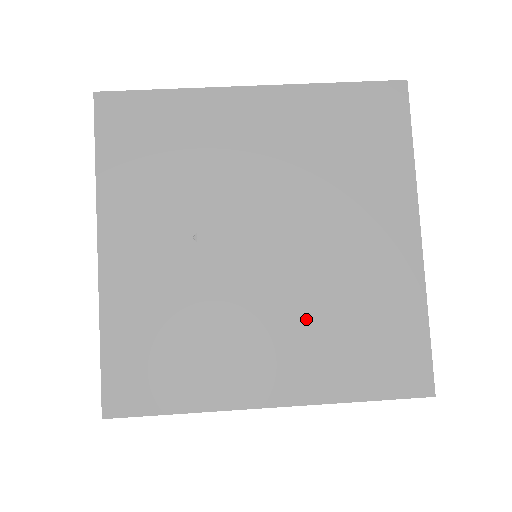
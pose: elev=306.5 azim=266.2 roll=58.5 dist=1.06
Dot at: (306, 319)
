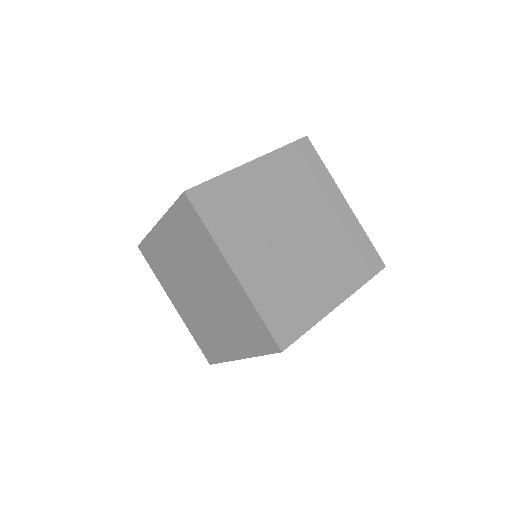
Dot at: (330, 259)
